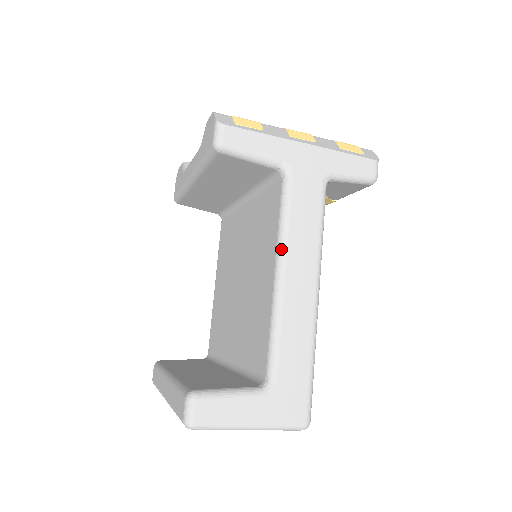
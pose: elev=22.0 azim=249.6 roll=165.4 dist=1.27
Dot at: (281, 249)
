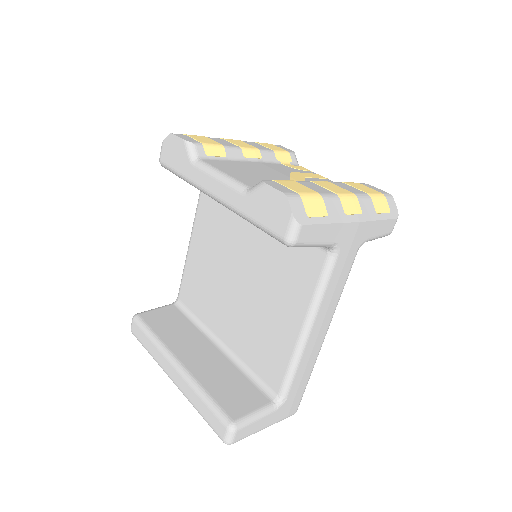
Dot at: (313, 313)
